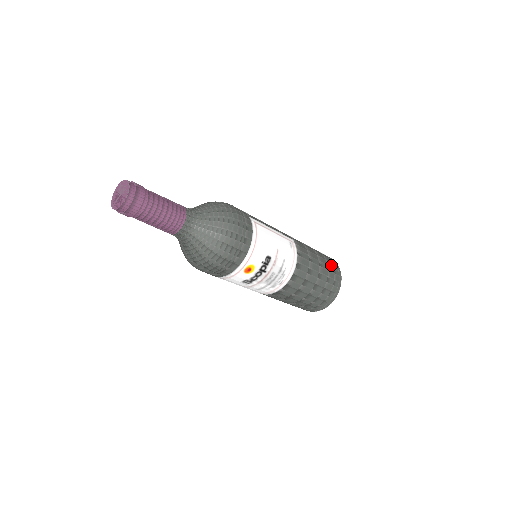
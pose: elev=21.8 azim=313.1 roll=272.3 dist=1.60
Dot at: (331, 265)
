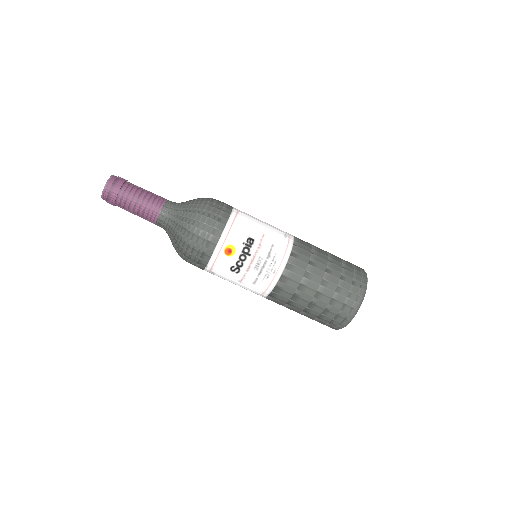
Dot at: (350, 266)
